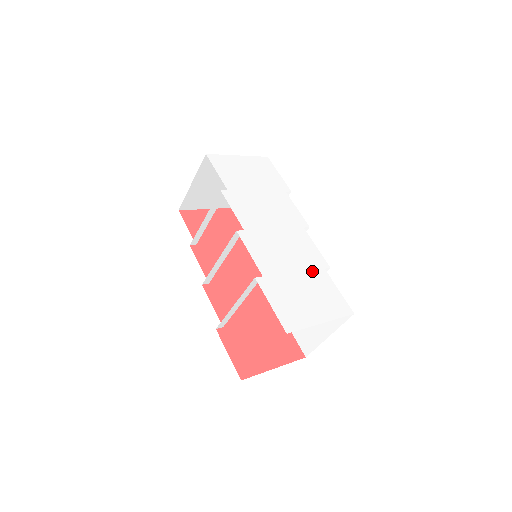
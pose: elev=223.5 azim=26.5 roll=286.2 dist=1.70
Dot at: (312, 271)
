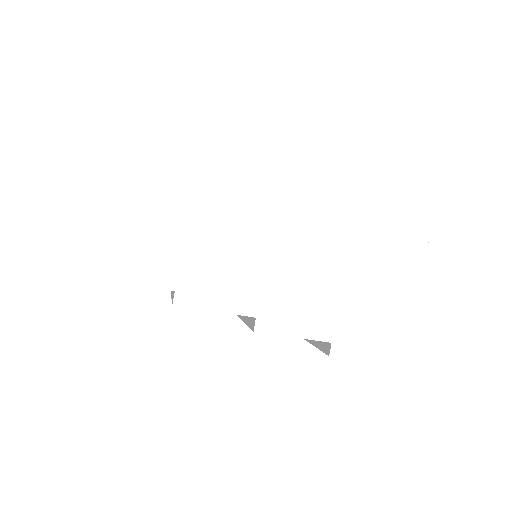
Dot at: (353, 254)
